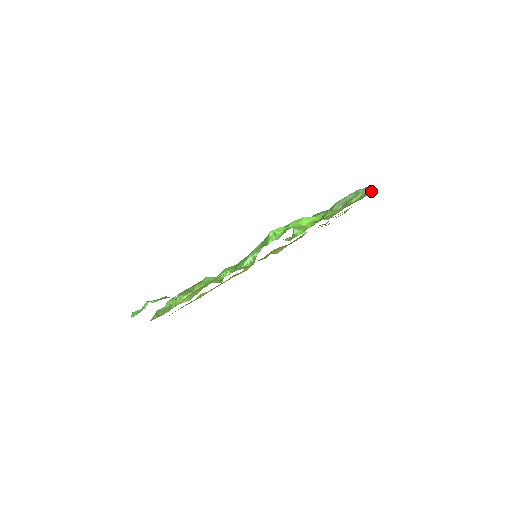
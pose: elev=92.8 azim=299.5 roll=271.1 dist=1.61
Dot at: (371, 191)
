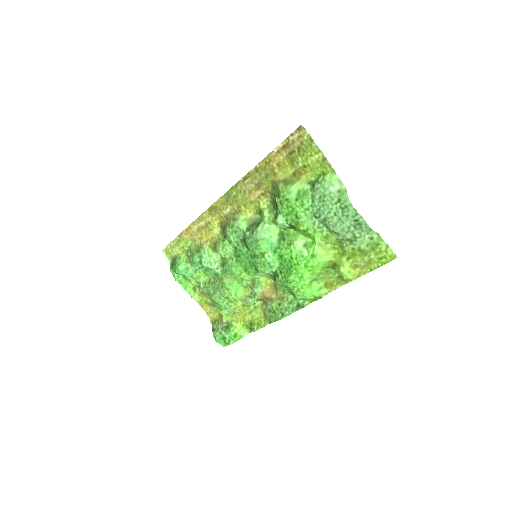
Dot at: (382, 245)
